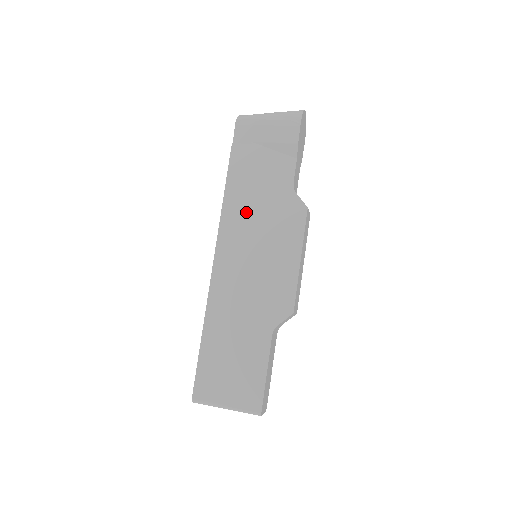
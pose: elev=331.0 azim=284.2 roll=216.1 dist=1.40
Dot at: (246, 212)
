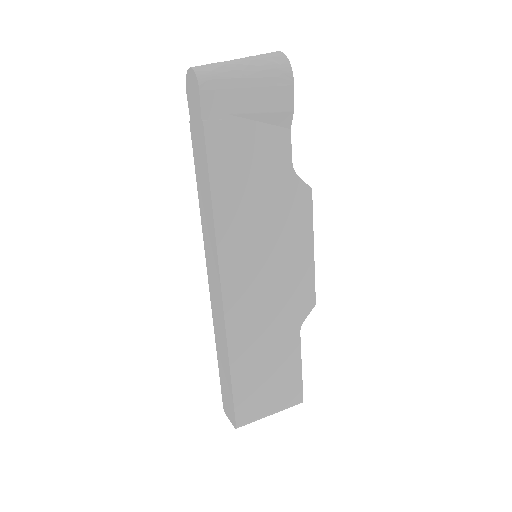
Dot at: (245, 214)
